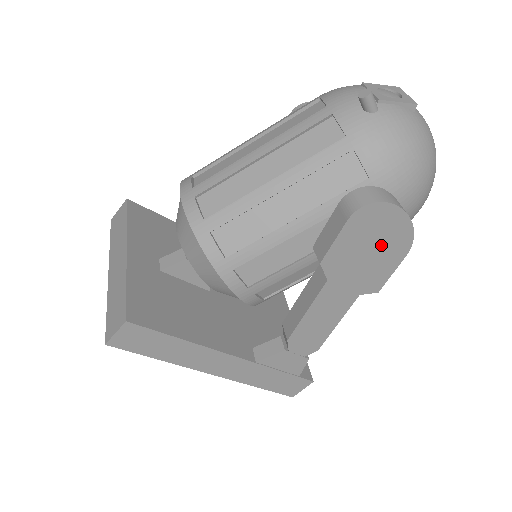
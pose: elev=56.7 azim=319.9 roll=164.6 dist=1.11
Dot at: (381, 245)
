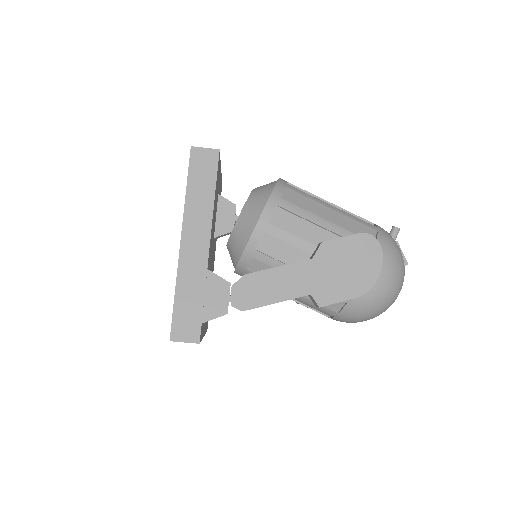
Dot at: (355, 271)
